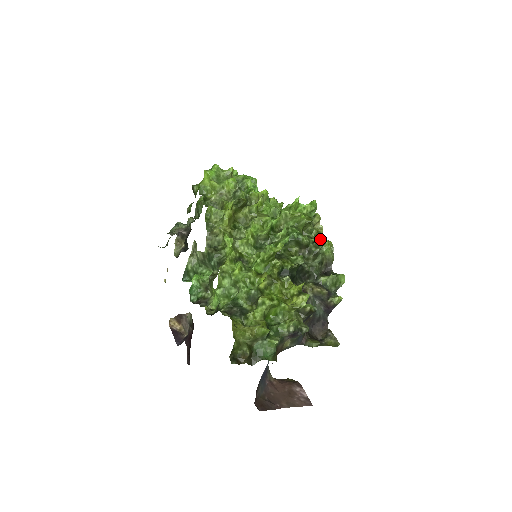
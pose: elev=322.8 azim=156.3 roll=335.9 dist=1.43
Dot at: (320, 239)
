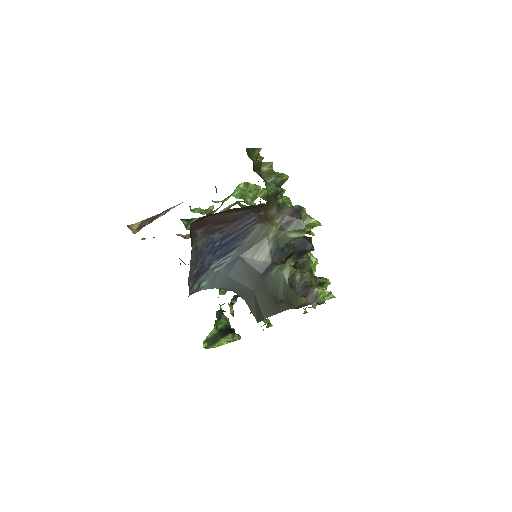
Dot at: occluded
